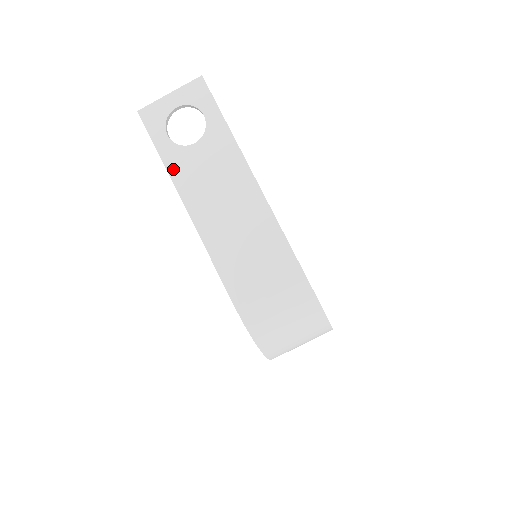
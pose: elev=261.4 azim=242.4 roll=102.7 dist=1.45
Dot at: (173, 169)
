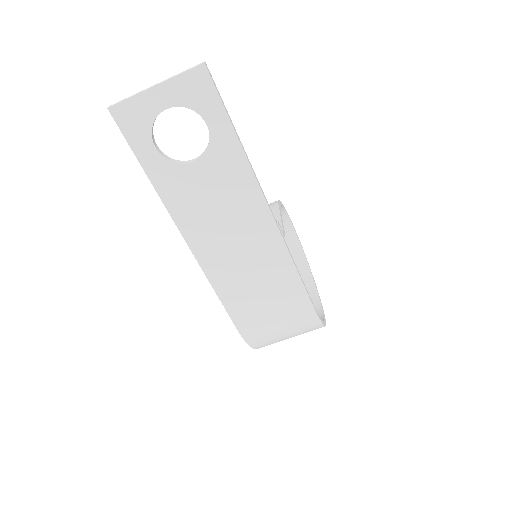
Dot at: (165, 191)
